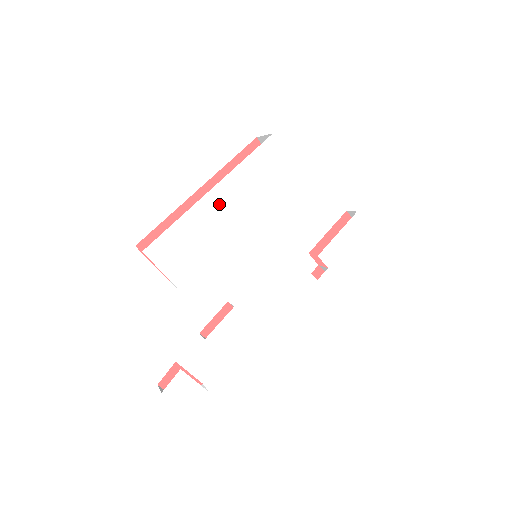
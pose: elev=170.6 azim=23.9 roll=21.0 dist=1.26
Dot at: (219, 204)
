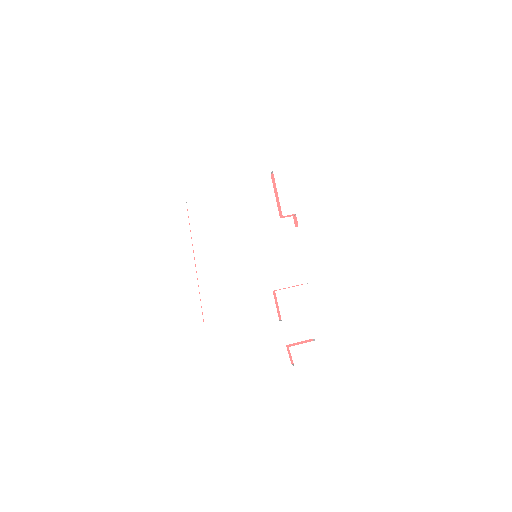
Dot at: (207, 262)
